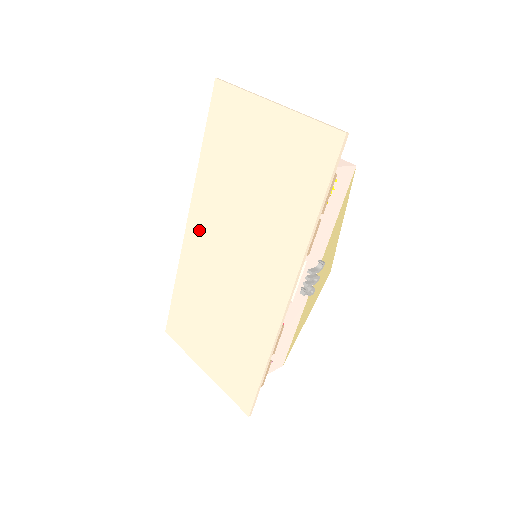
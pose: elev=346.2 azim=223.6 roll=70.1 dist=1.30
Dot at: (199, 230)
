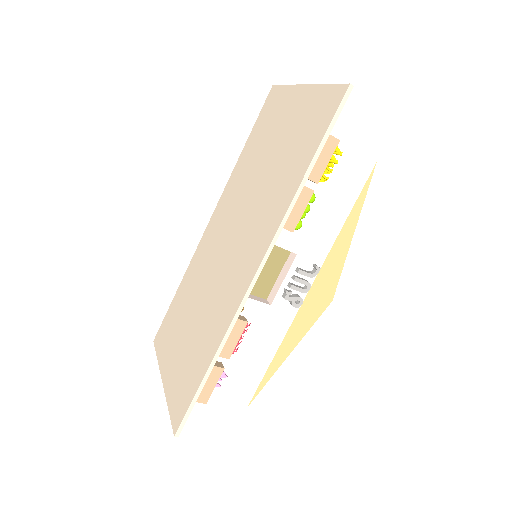
Dot at: (215, 224)
